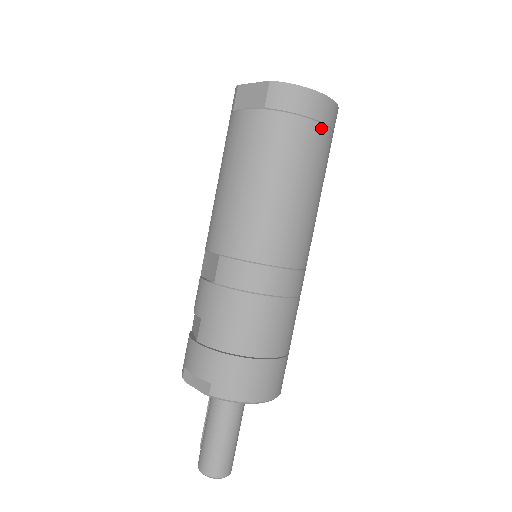
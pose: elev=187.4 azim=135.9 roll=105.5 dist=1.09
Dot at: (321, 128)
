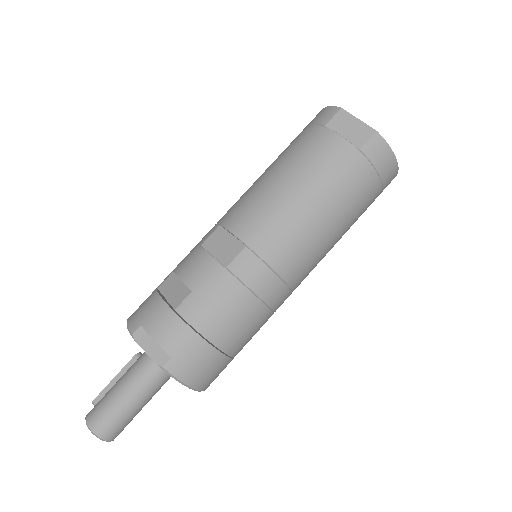
Dot at: (379, 193)
